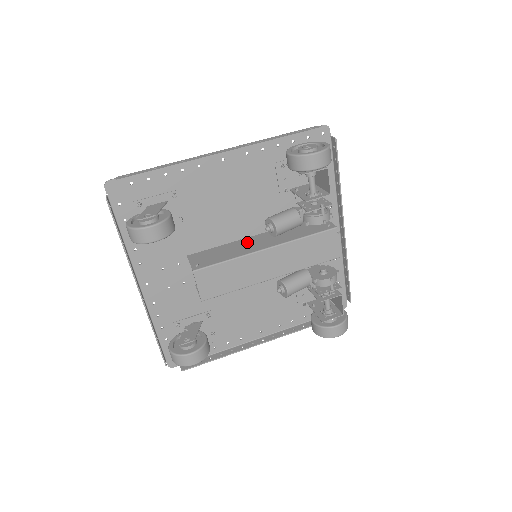
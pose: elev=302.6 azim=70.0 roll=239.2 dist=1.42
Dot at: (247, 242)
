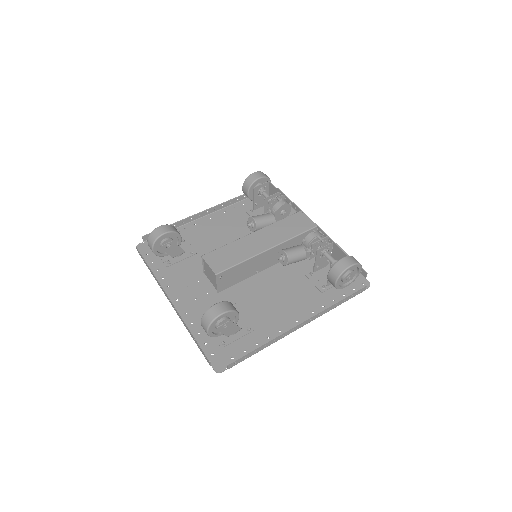
Dot at: occluded
